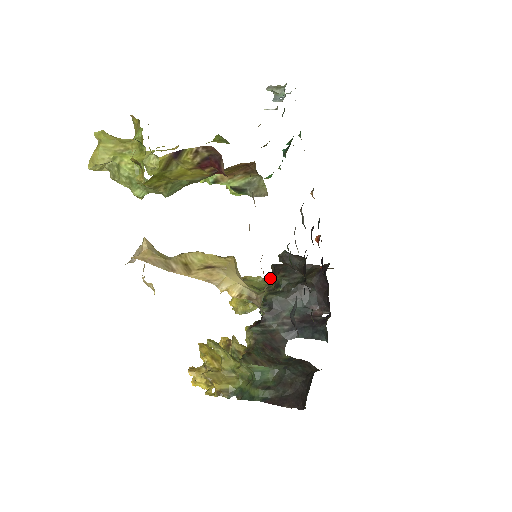
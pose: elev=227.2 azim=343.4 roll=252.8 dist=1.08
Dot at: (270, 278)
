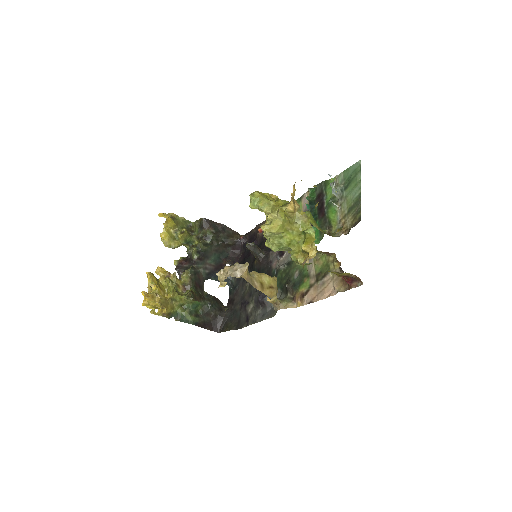
Dot at: (295, 299)
